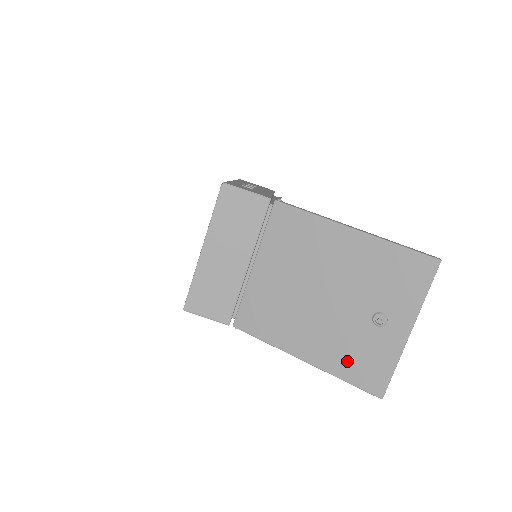
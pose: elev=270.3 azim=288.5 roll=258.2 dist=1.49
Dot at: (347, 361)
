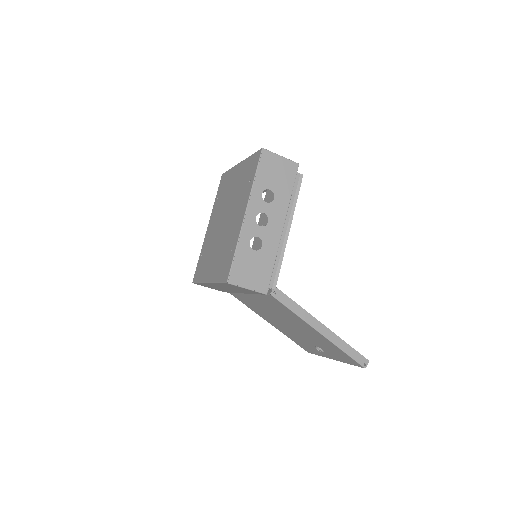
Dot at: (295, 340)
